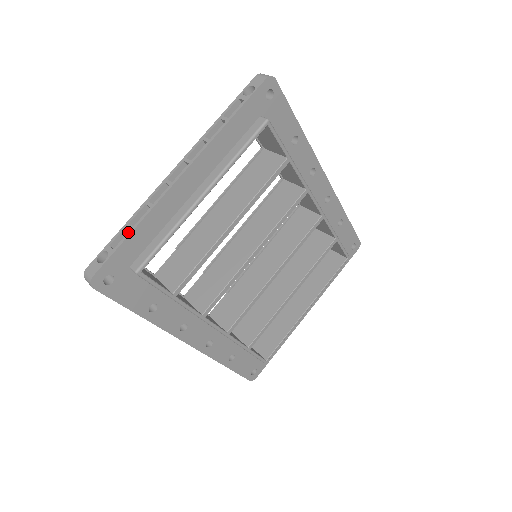
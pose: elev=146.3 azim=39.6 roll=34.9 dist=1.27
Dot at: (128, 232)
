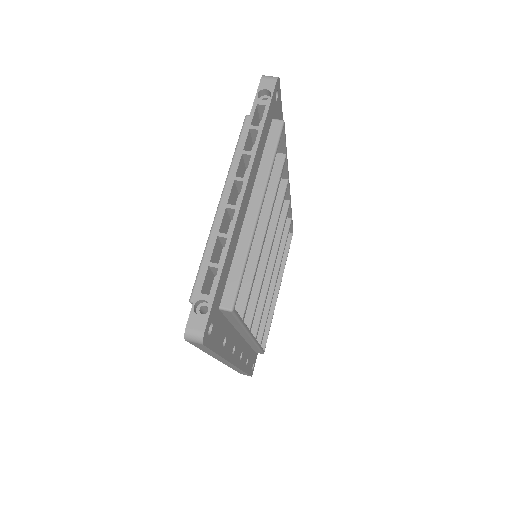
Dot at: (217, 271)
